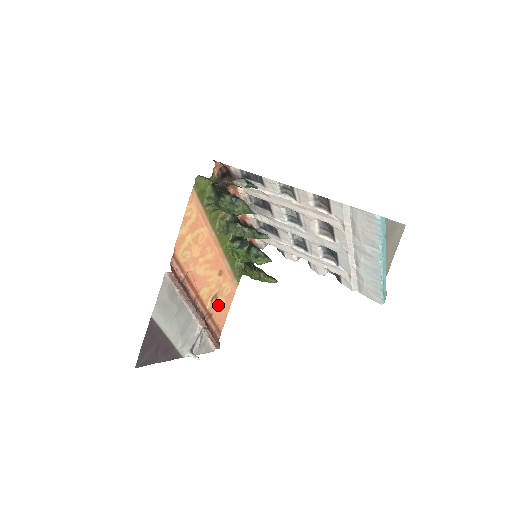
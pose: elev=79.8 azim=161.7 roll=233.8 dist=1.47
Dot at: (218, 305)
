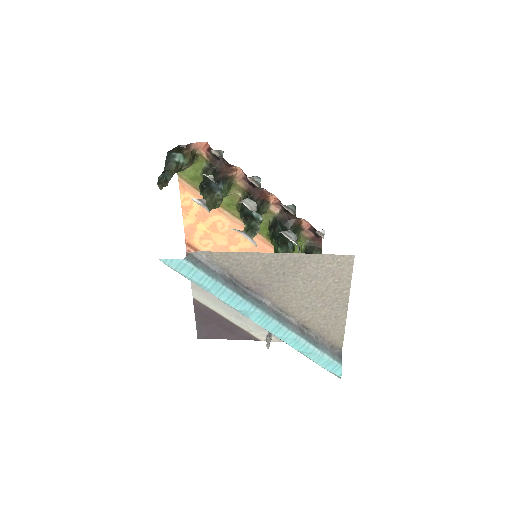
Dot at: occluded
